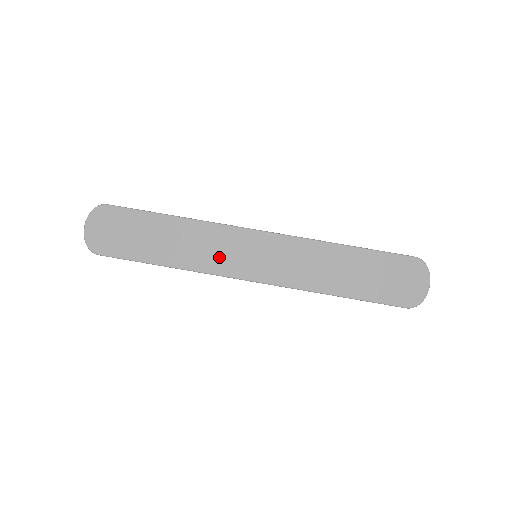
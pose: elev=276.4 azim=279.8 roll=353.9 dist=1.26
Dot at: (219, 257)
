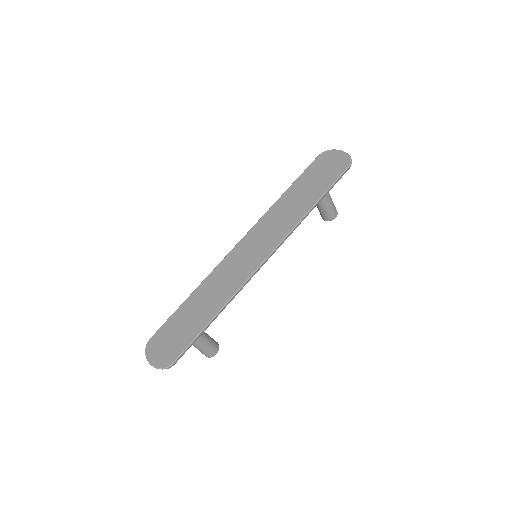
Dot at: (236, 275)
